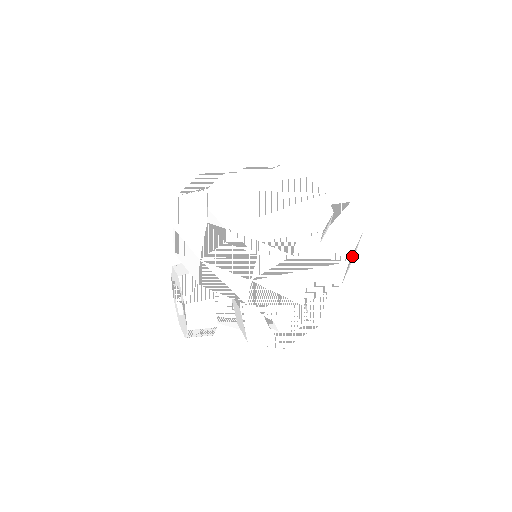
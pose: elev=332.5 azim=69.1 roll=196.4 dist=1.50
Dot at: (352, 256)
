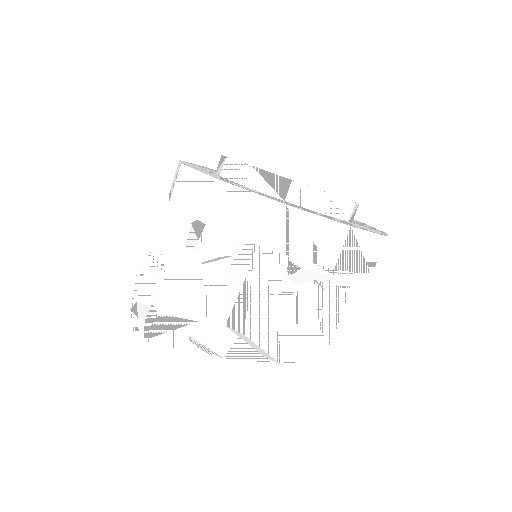
Dot at: occluded
